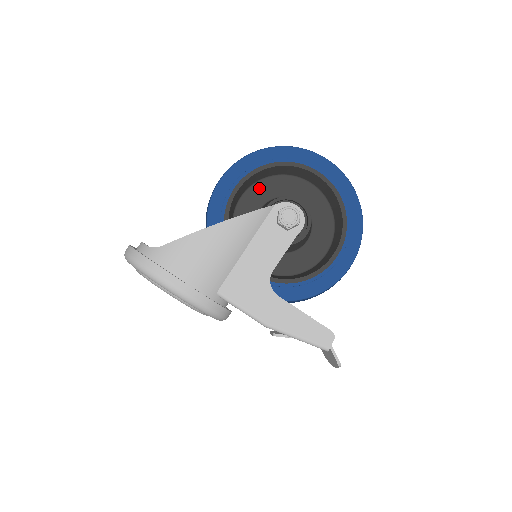
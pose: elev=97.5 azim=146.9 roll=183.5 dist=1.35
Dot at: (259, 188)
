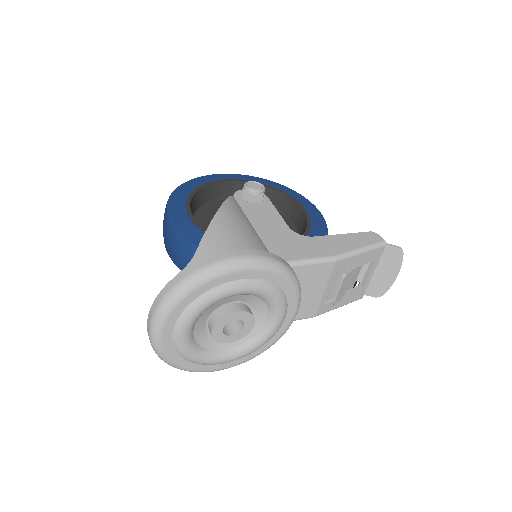
Dot at: (200, 220)
